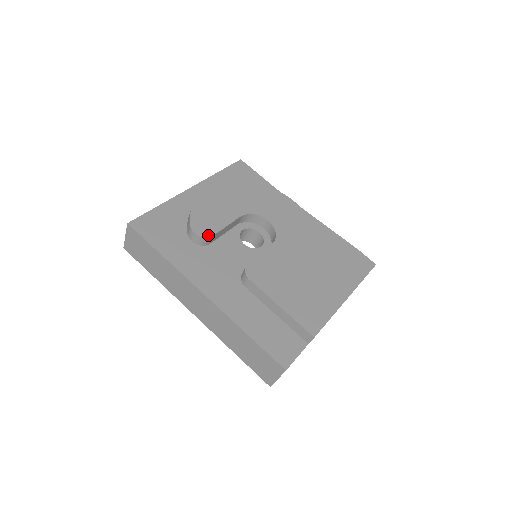
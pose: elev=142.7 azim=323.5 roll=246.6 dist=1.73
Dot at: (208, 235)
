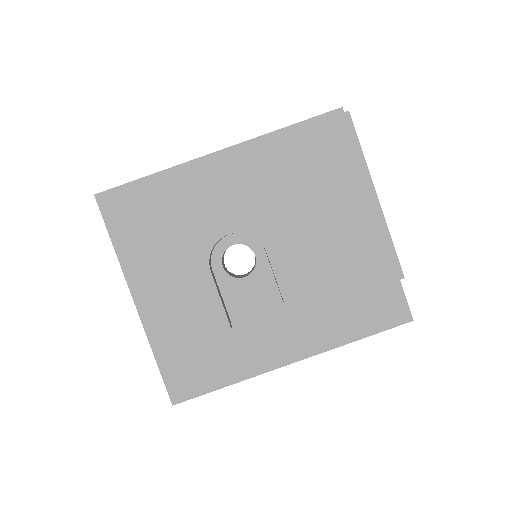
Dot at: (227, 331)
